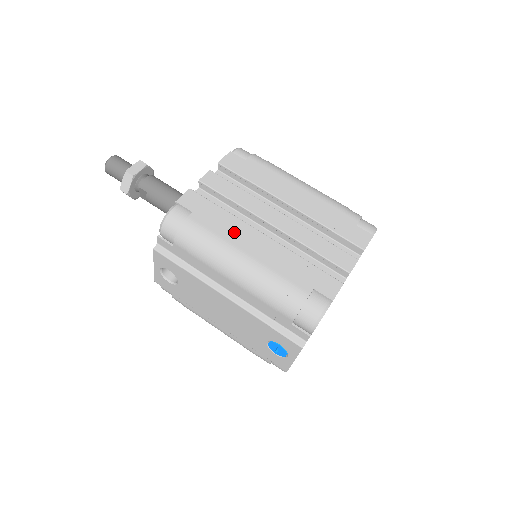
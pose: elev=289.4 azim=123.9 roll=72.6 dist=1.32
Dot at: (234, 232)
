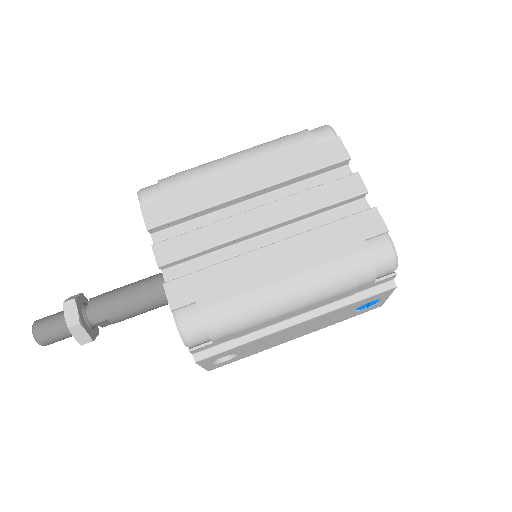
Dot at: (250, 274)
